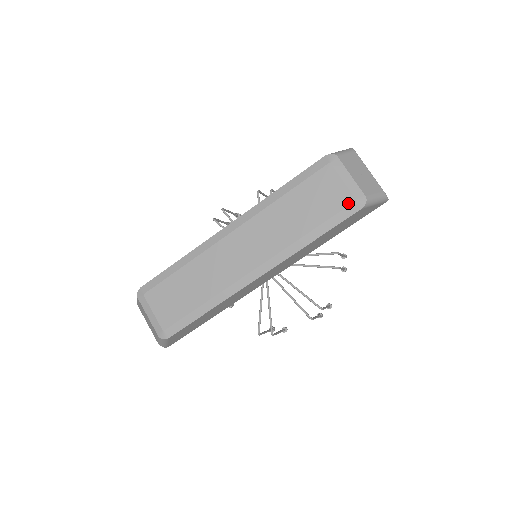
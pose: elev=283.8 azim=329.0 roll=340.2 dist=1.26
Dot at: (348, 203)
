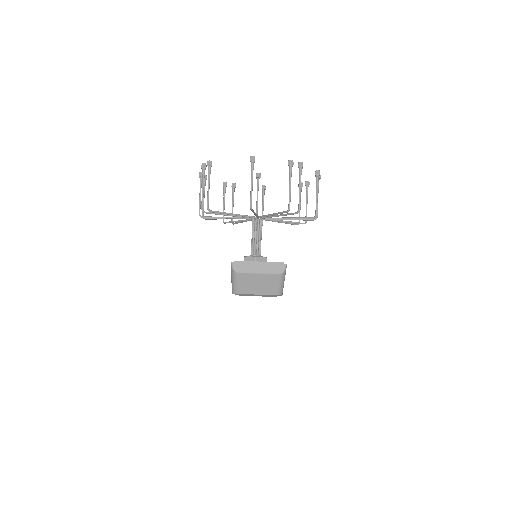
Dot at: occluded
